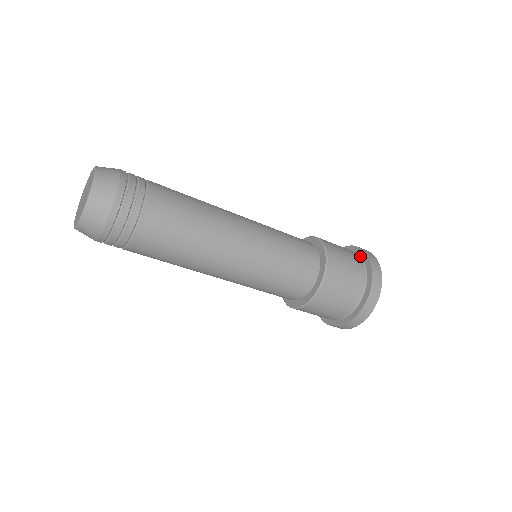
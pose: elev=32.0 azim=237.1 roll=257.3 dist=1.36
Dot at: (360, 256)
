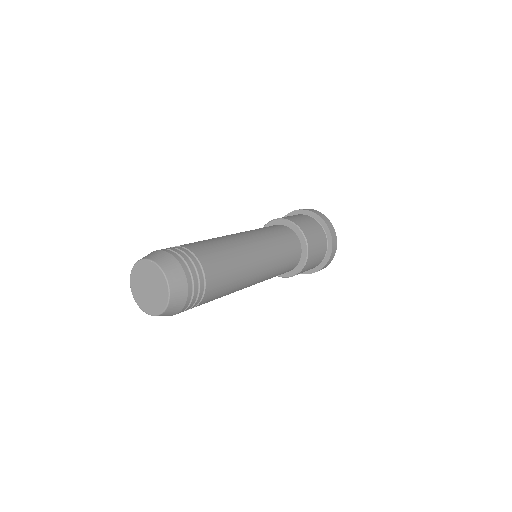
Dot at: (319, 223)
